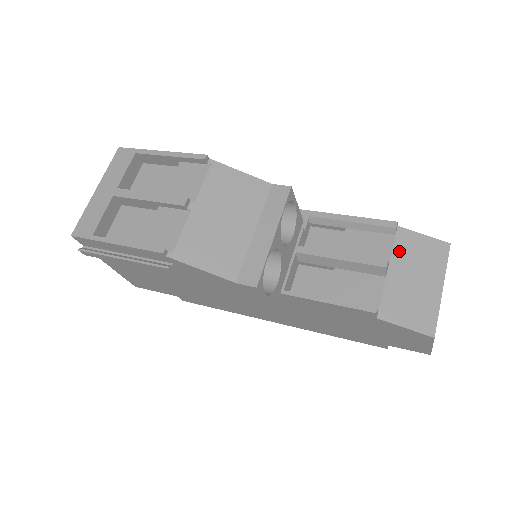
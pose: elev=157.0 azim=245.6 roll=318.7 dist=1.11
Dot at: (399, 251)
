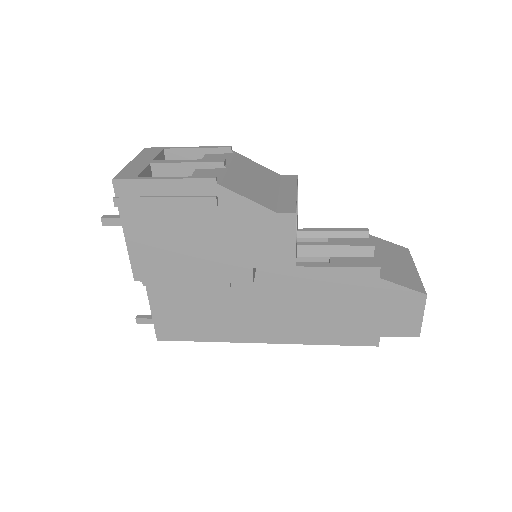
Dot at: (376, 246)
